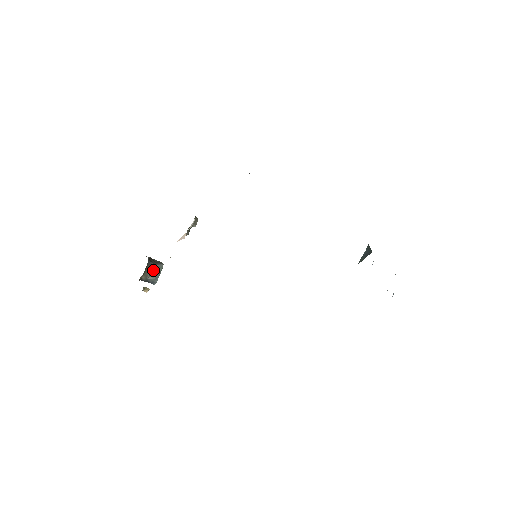
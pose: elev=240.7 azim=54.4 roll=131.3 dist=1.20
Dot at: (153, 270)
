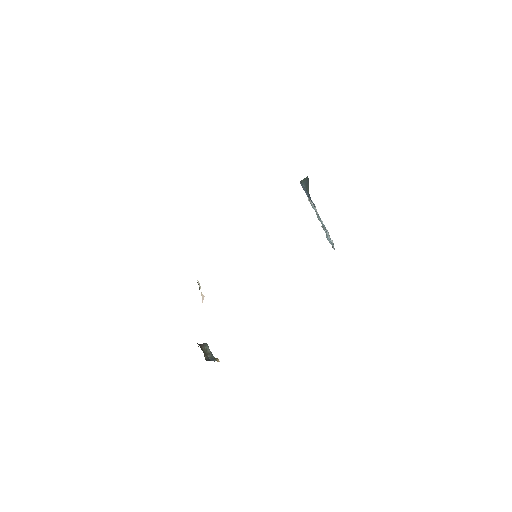
Dot at: (204, 350)
